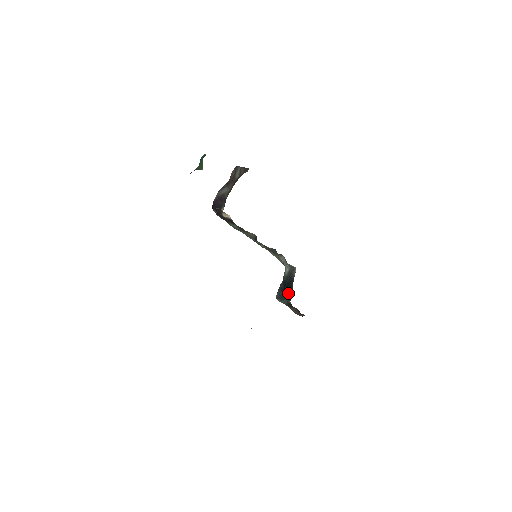
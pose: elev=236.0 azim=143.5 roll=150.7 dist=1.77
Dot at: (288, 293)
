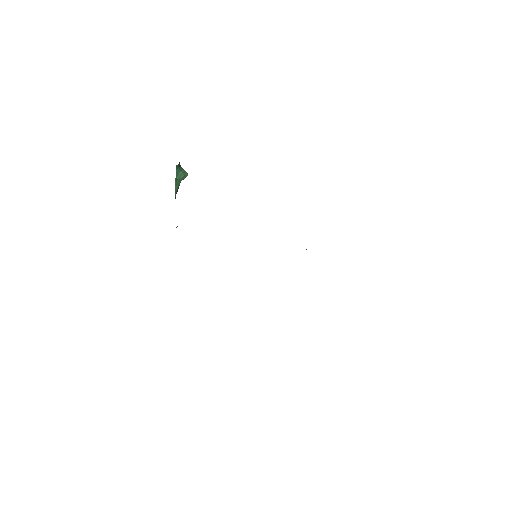
Dot at: occluded
